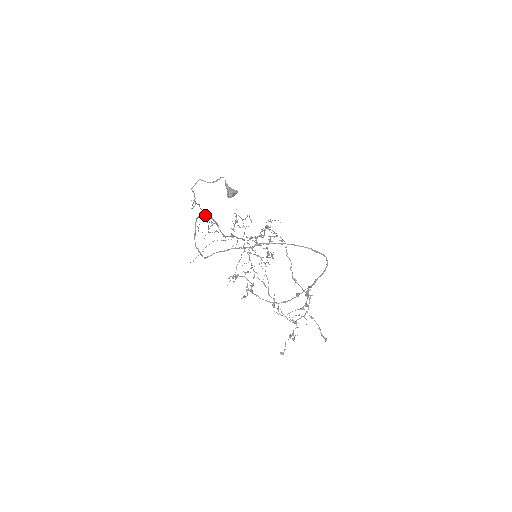
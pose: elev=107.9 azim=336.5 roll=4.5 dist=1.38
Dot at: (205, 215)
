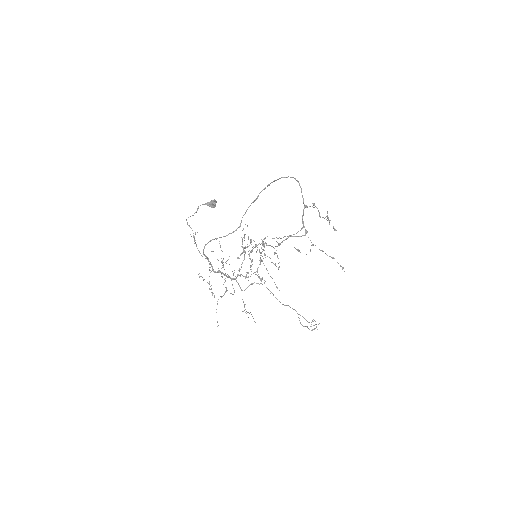
Dot at: (204, 255)
